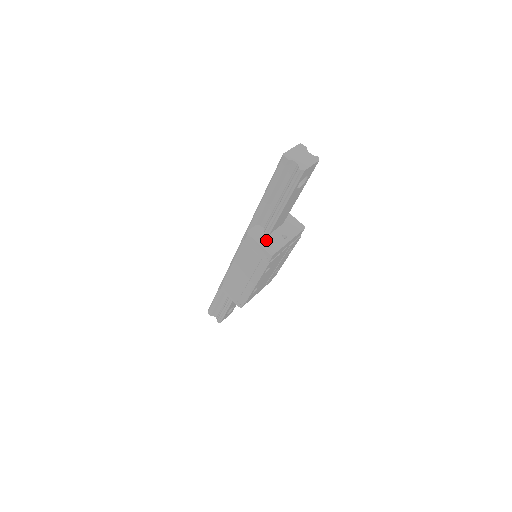
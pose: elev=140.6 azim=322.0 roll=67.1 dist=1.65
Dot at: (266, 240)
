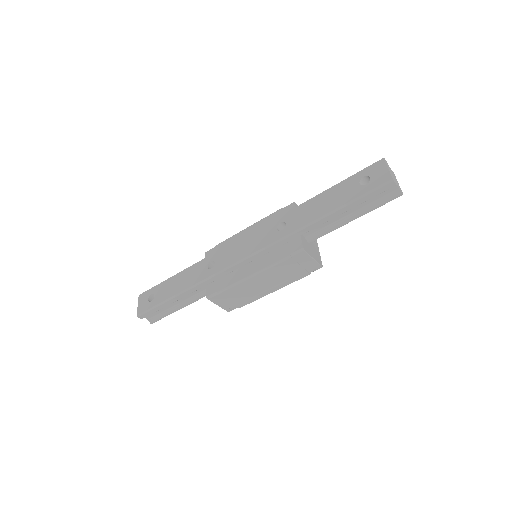
Dot at: (313, 251)
